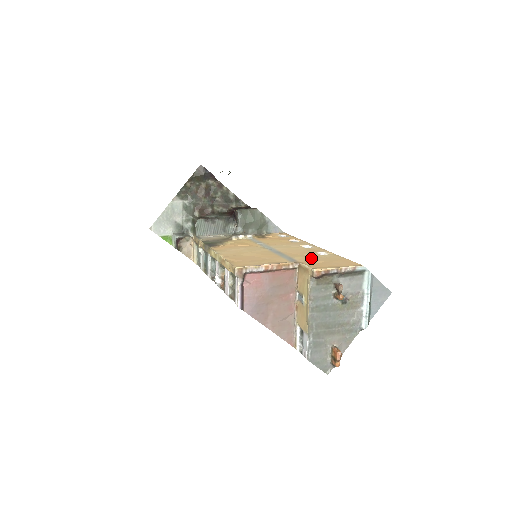
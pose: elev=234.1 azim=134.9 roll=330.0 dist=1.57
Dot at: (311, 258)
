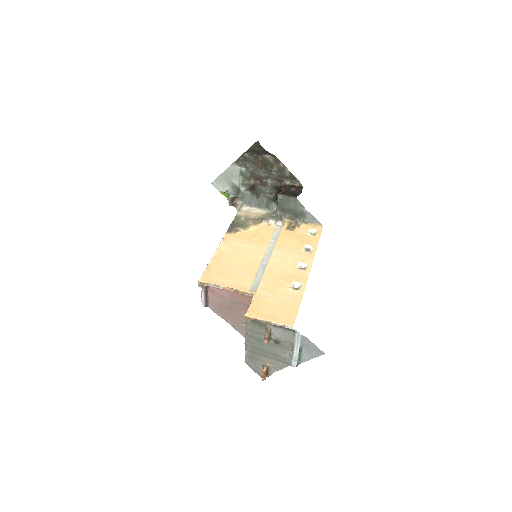
Dot at: (272, 291)
